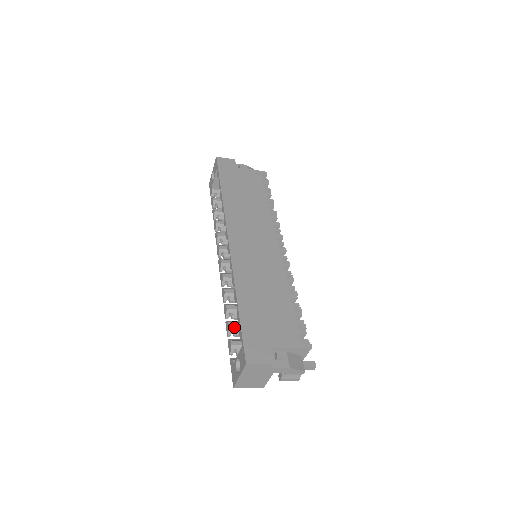
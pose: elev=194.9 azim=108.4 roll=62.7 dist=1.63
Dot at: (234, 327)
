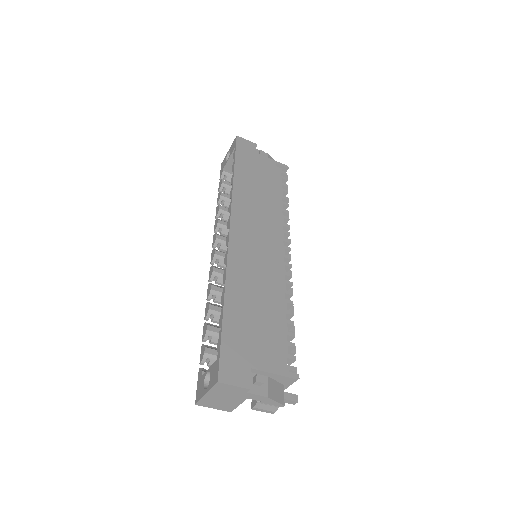
Dot at: (213, 332)
